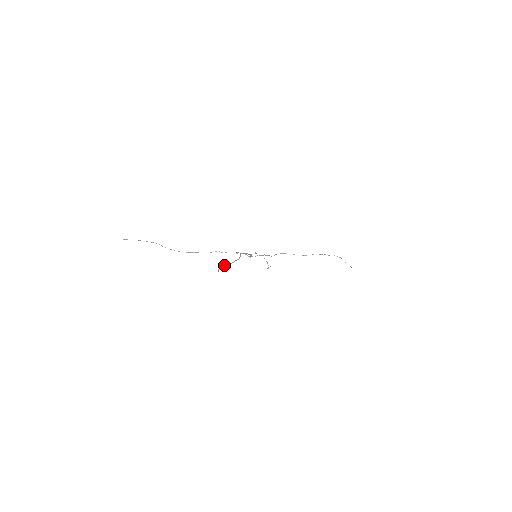
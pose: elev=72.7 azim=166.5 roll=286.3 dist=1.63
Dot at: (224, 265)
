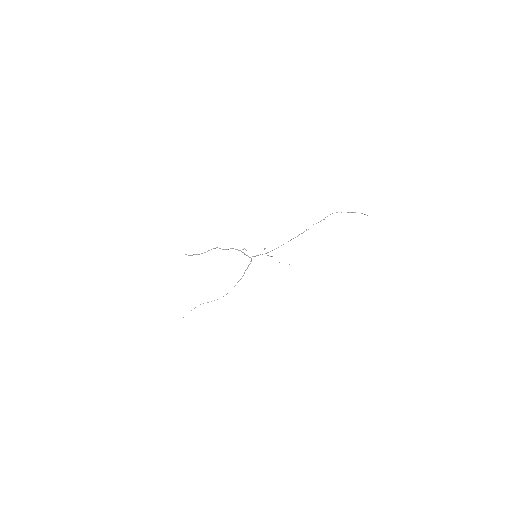
Dot at: (198, 254)
